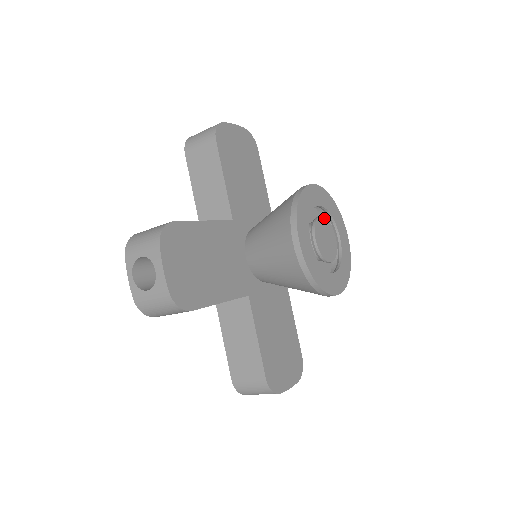
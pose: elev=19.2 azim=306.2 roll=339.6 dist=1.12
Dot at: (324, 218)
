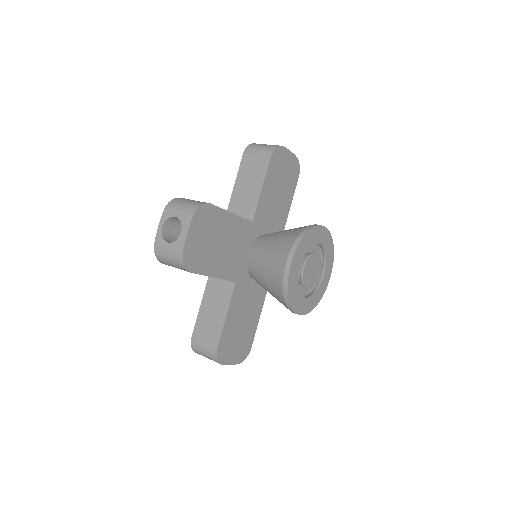
Dot at: (319, 255)
